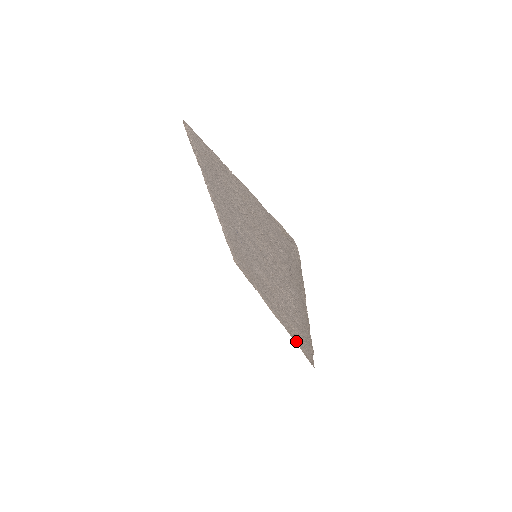
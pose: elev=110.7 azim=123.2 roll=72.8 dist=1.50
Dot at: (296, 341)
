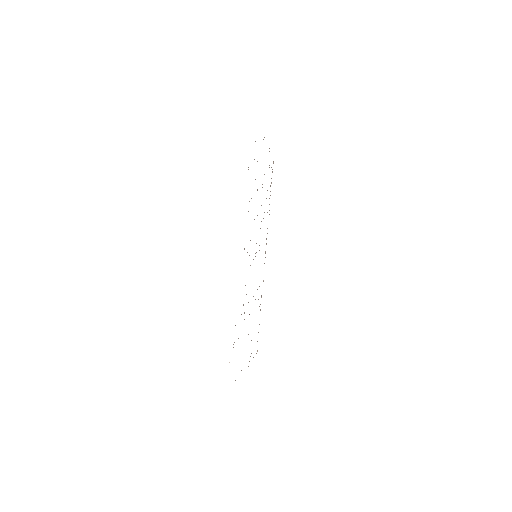
Dot at: occluded
